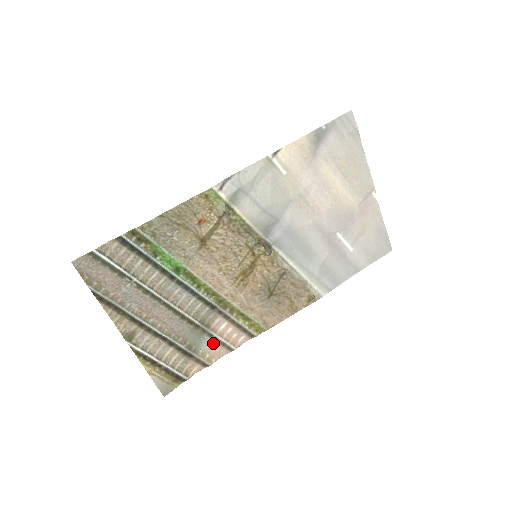
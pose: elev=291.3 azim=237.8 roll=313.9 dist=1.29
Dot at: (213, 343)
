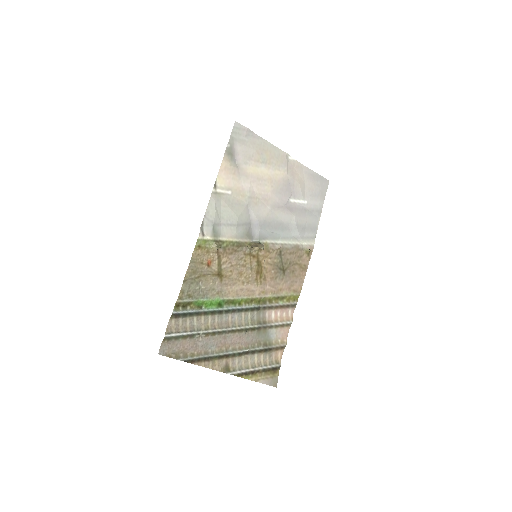
Dot at: (276, 330)
